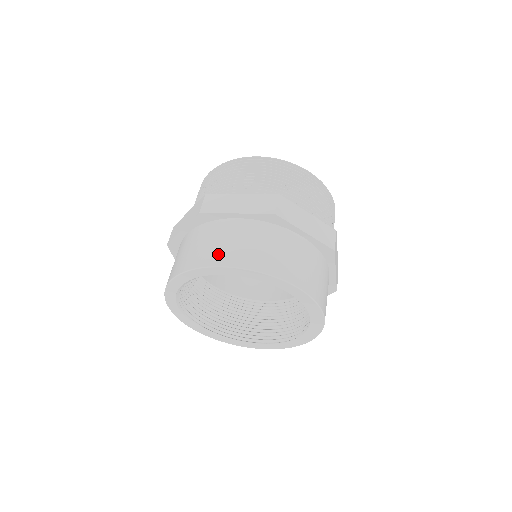
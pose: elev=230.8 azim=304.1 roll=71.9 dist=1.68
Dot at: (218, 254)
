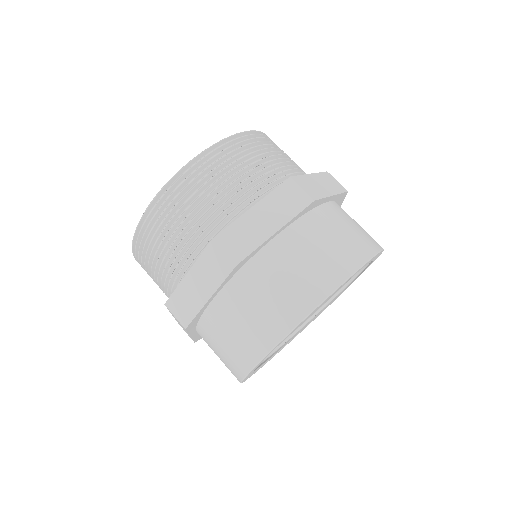
Dot at: (362, 242)
